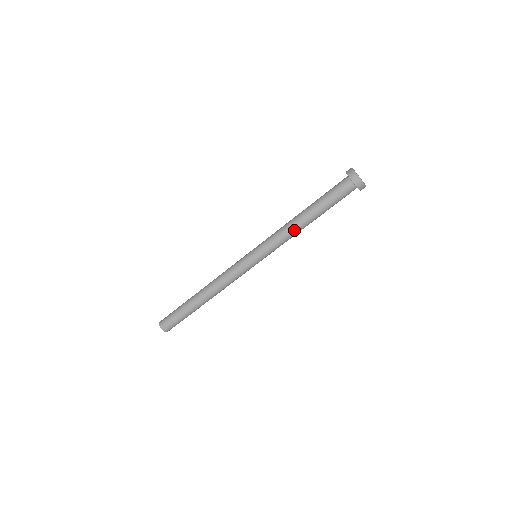
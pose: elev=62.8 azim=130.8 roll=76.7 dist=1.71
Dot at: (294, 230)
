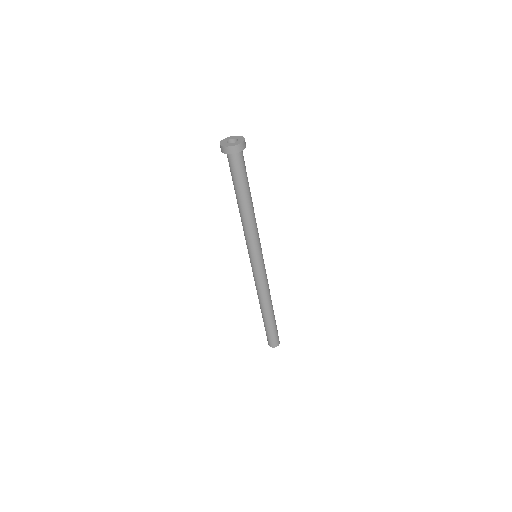
Dot at: (243, 220)
